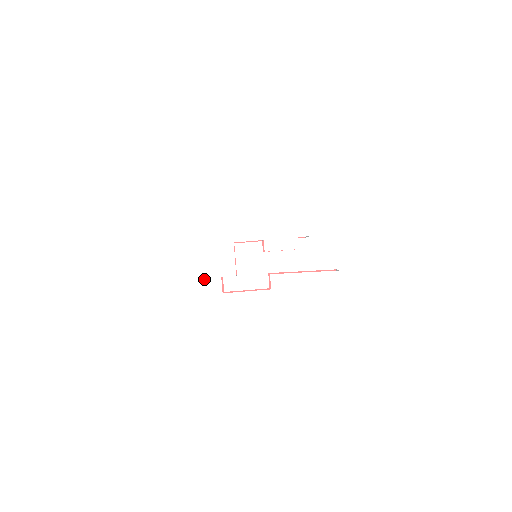
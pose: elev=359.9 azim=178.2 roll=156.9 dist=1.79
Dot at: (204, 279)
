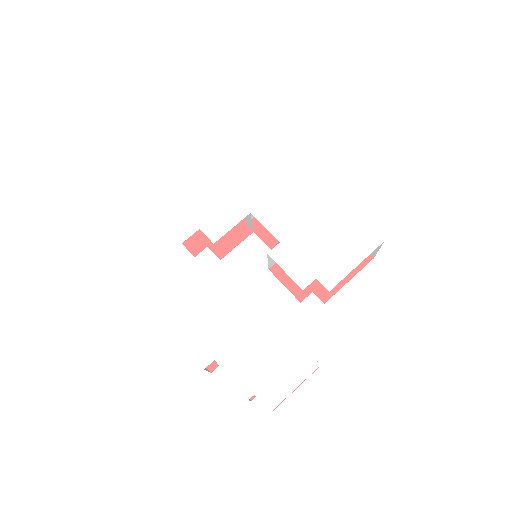
Dot at: (184, 212)
